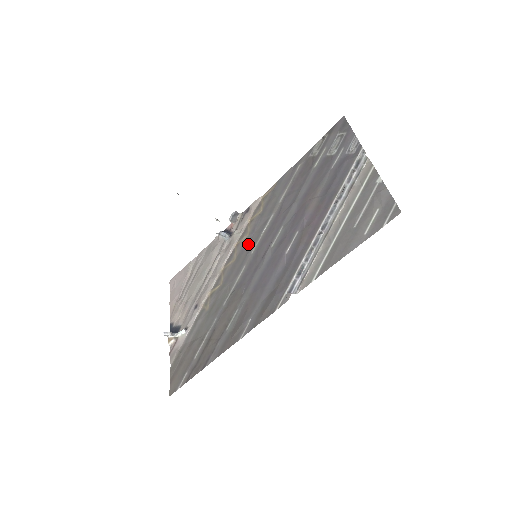
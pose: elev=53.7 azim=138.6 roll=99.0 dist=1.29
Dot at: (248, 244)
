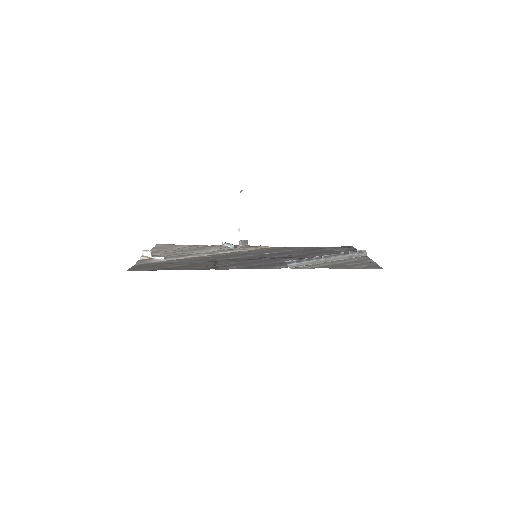
Dot at: (249, 253)
